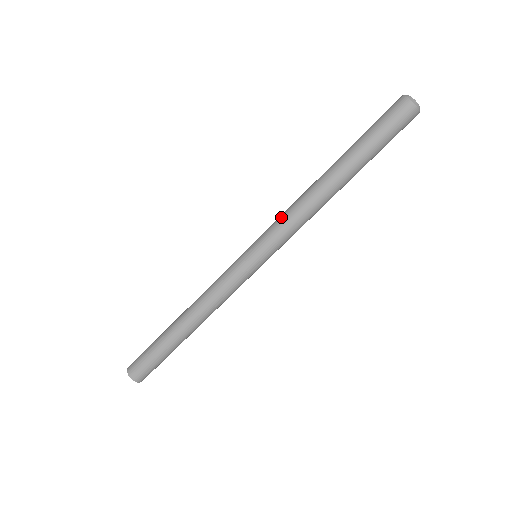
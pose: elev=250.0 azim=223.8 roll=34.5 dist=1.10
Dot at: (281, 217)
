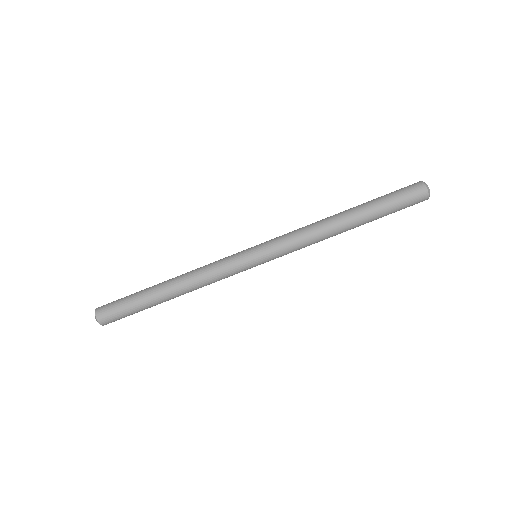
Dot at: (294, 239)
